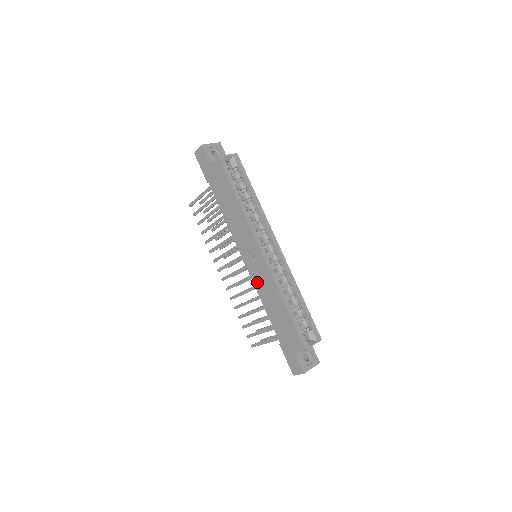
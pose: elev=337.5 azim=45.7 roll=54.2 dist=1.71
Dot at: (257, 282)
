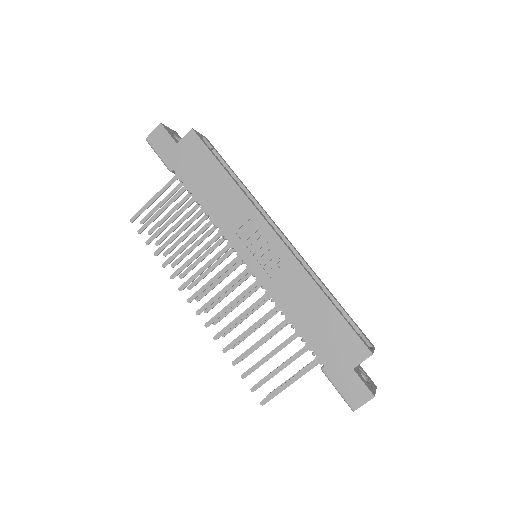
Dot at: (272, 283)
